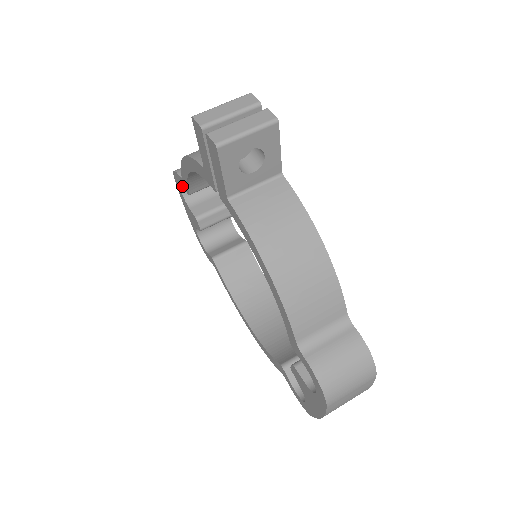
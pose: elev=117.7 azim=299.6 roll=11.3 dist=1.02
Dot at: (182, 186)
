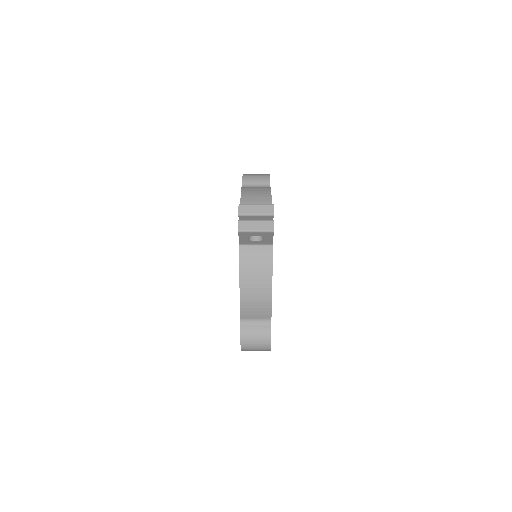
Dot at: occluded
